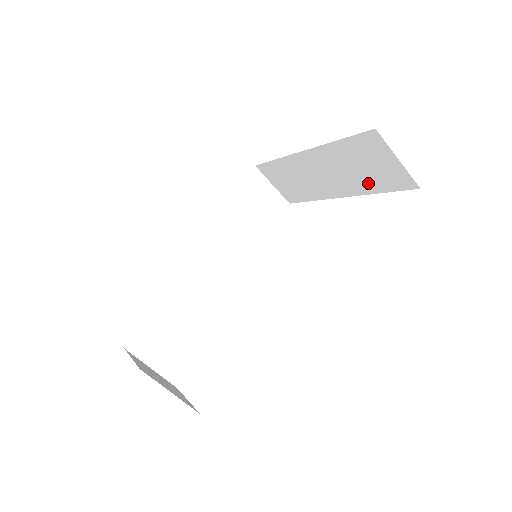
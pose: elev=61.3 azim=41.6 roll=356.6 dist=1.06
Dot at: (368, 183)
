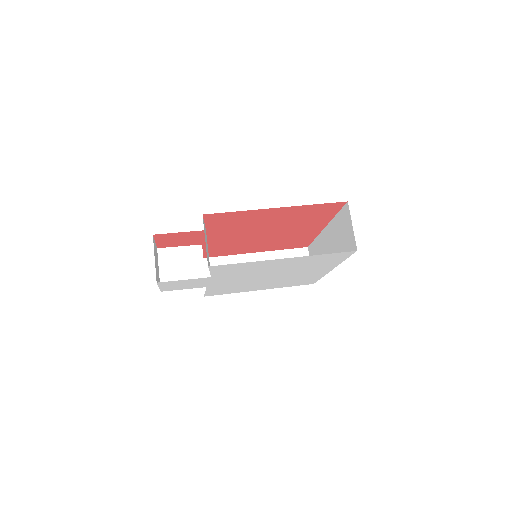
Dot at: (342, 251)
